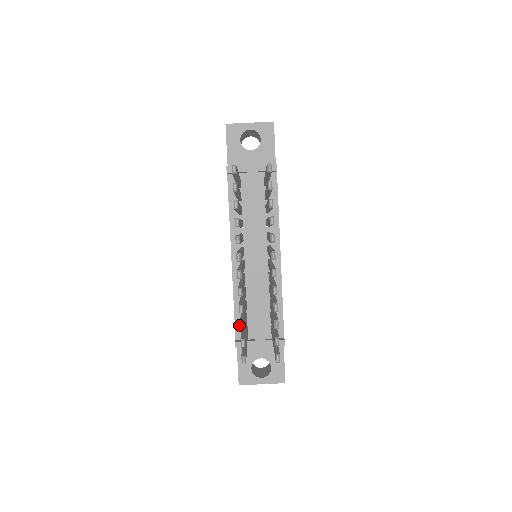
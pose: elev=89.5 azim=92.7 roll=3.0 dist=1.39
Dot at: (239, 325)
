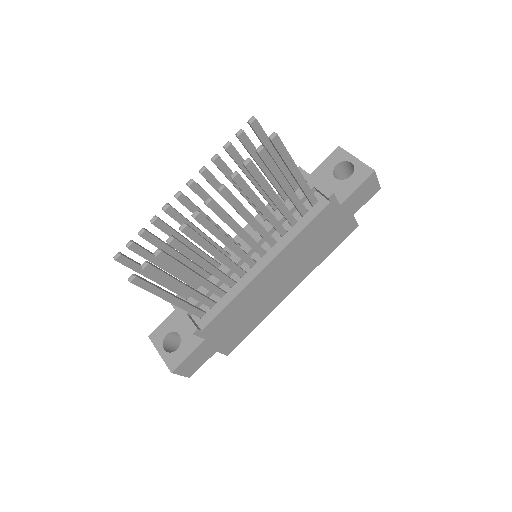
Dot at: occluded
